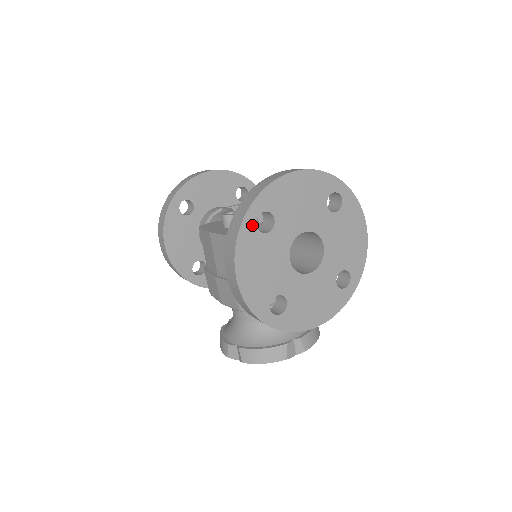
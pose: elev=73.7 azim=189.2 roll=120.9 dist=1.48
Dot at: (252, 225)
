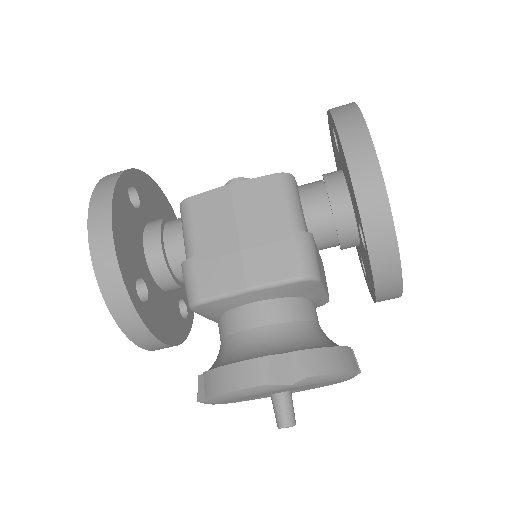
Dot at: occluded
